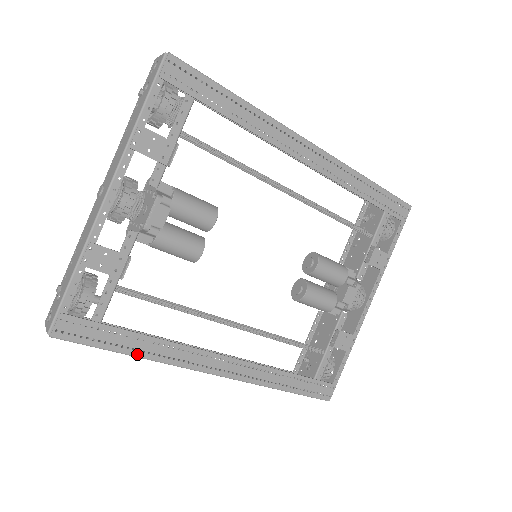
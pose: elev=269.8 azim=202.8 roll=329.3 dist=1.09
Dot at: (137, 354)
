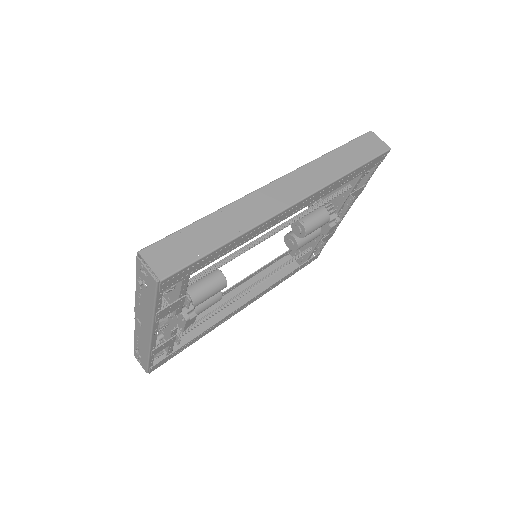
Dot at: occluded
